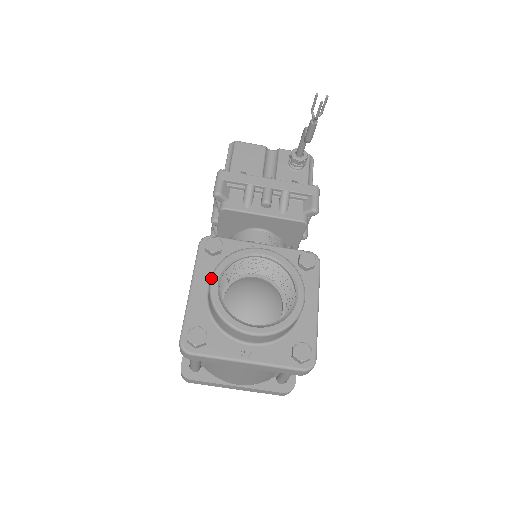
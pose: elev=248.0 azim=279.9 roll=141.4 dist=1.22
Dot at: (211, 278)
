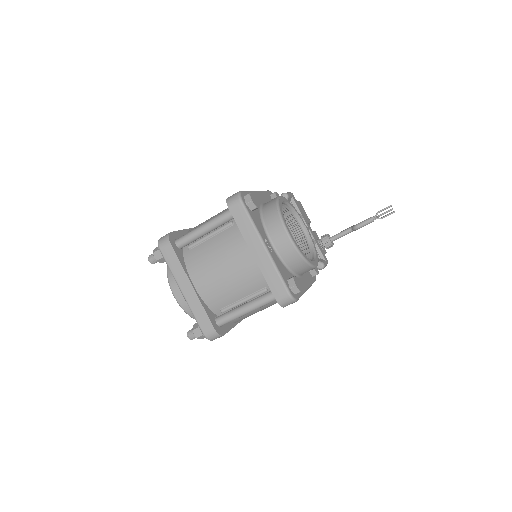
Dot at: (281, 196)
